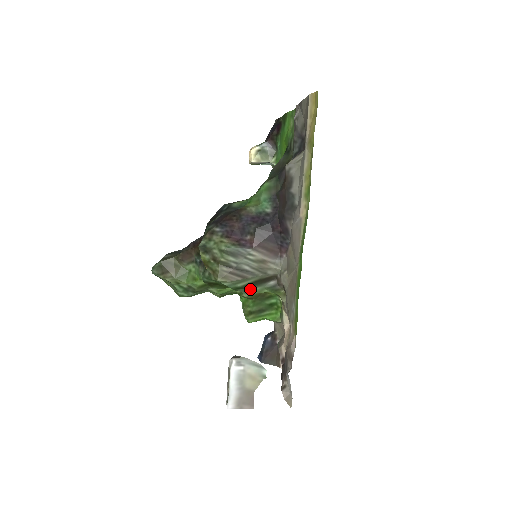
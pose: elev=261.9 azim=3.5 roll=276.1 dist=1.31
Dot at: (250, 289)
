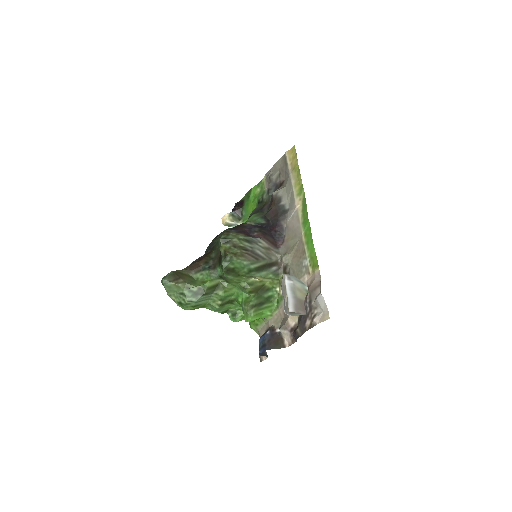
Dot at: (259, 273)
